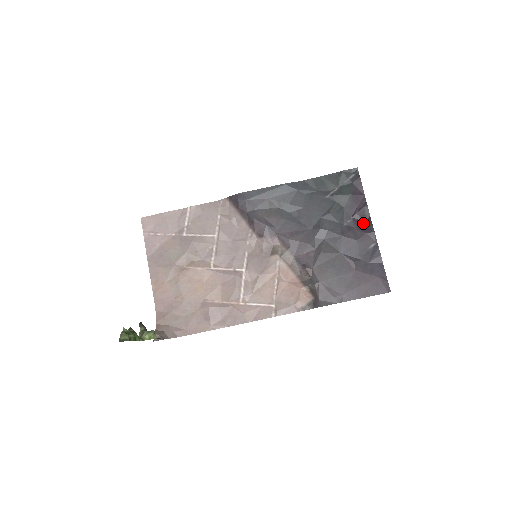
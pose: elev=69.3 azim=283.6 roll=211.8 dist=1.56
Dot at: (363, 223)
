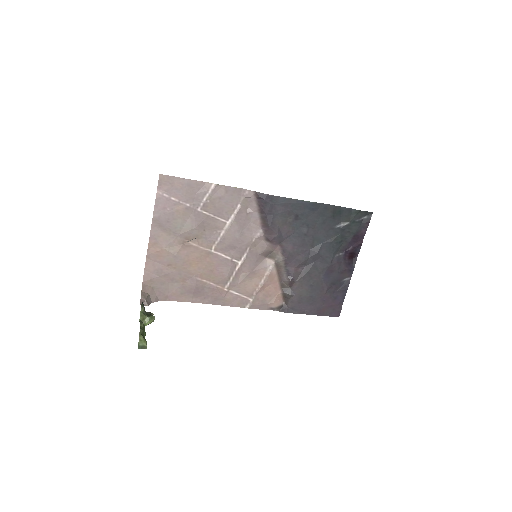
Dot at: (350, 259)
